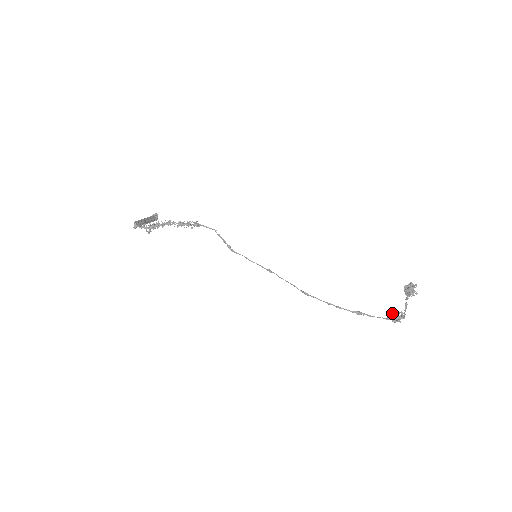
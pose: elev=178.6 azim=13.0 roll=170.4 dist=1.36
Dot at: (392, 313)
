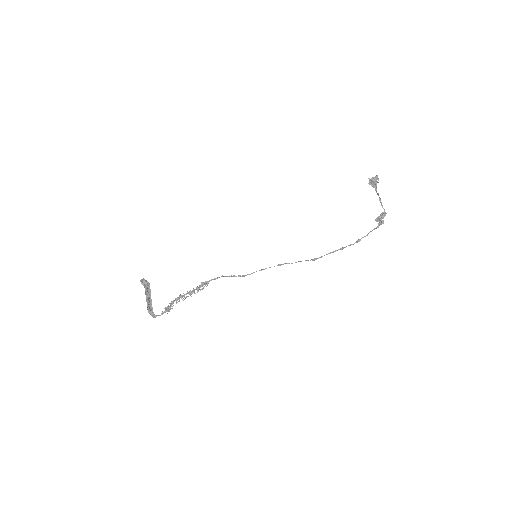
Dot at: (377, 219)
